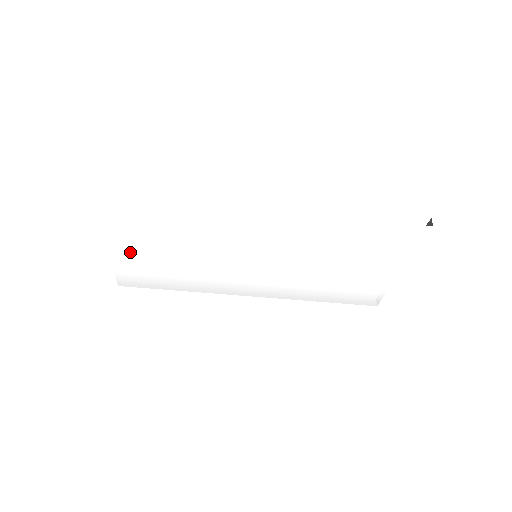
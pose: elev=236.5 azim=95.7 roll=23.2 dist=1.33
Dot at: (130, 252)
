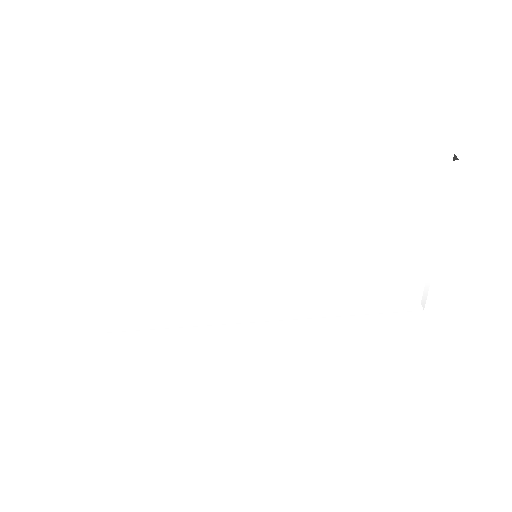
Dot at: (109, 275)
